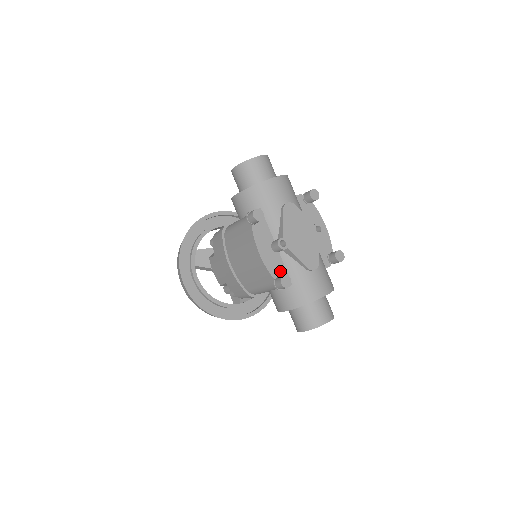
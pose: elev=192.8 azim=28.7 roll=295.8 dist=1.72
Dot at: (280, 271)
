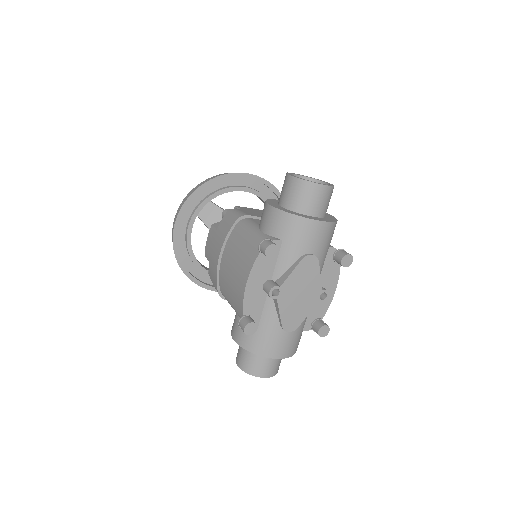
Dot at: (255, 311)
